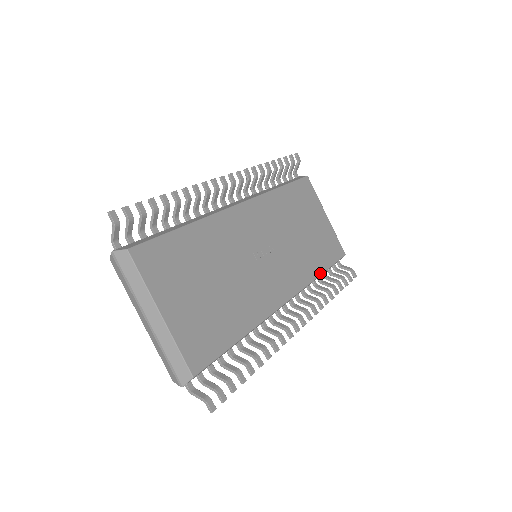
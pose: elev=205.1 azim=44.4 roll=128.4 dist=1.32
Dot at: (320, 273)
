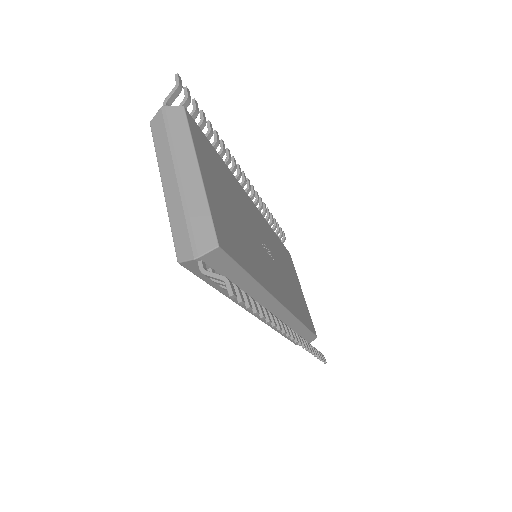
Dot at: (303, 323)
